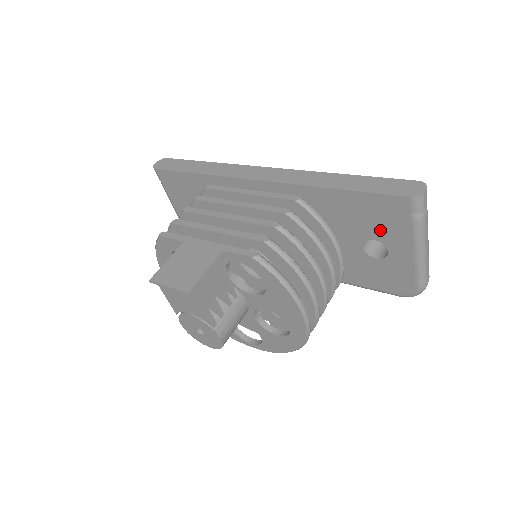
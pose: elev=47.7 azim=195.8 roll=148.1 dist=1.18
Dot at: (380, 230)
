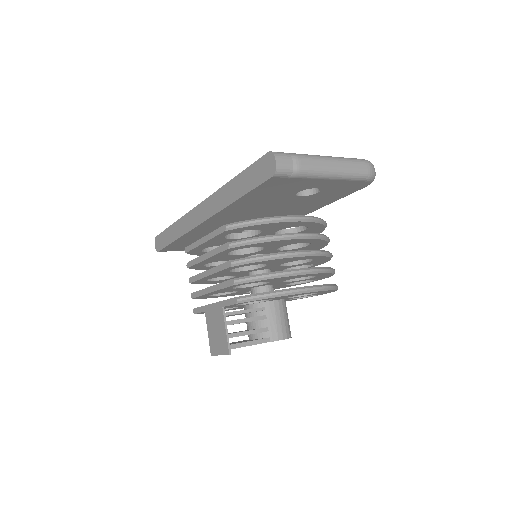
Dot at: (291, 189)
